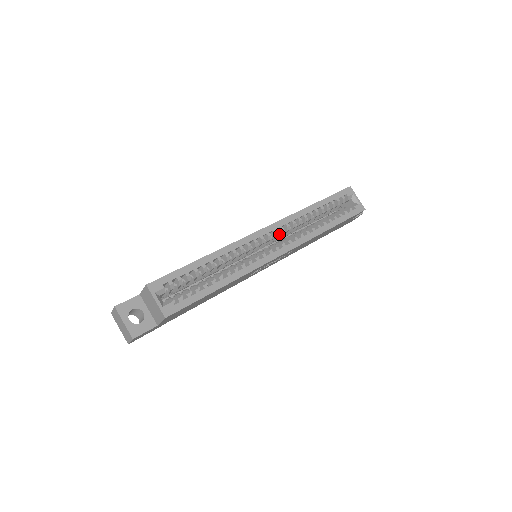
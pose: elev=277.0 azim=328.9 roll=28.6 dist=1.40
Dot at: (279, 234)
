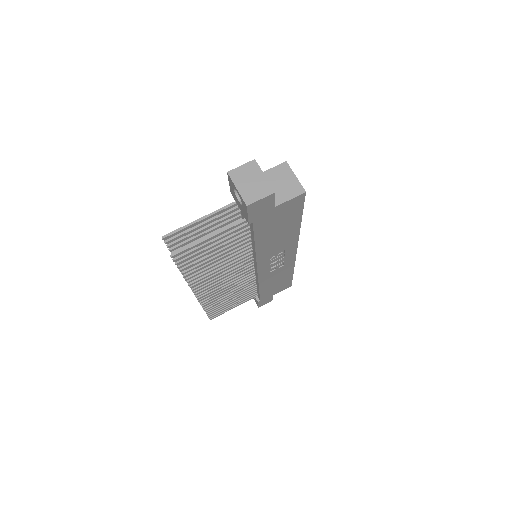
Dot at: occluded
